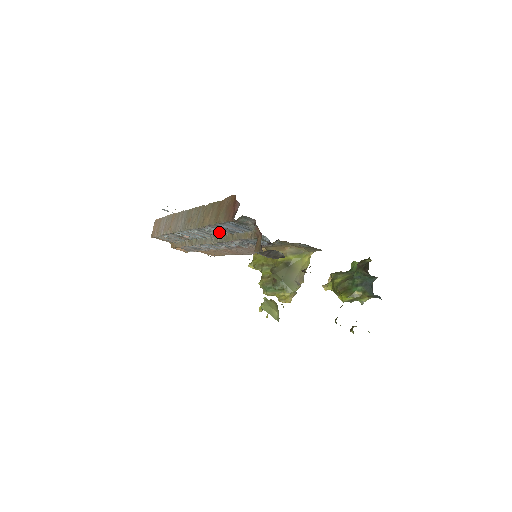
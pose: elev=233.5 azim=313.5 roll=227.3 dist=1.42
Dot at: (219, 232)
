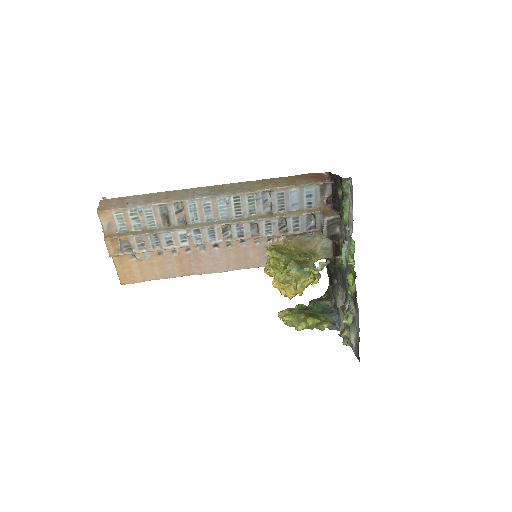
Dot at: (260, 207)
